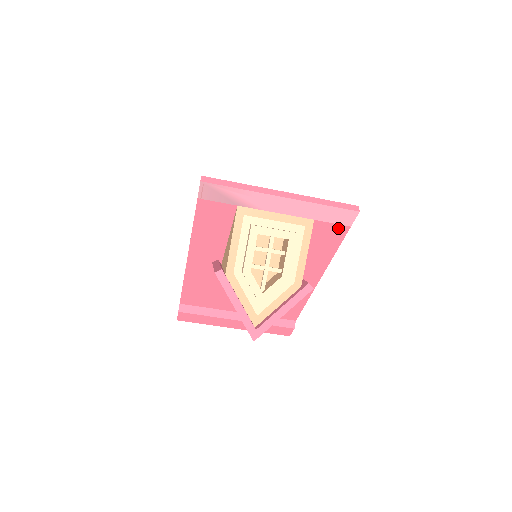
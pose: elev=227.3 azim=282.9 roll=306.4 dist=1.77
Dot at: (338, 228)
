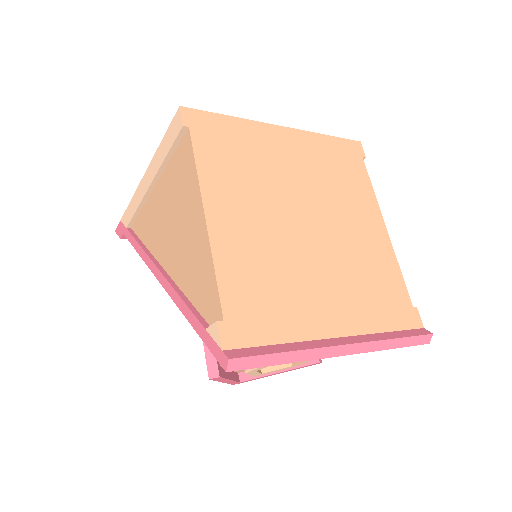
Dot at: occluded
